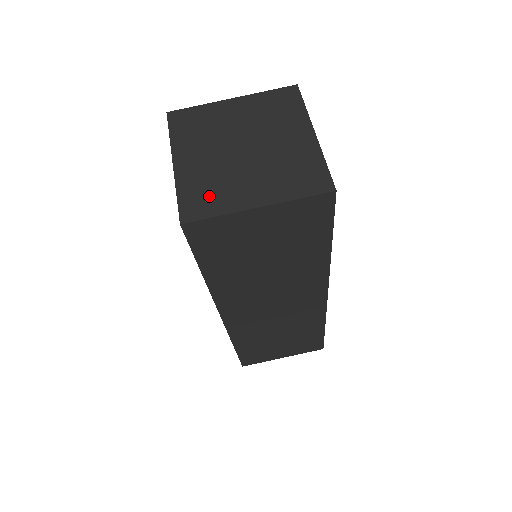
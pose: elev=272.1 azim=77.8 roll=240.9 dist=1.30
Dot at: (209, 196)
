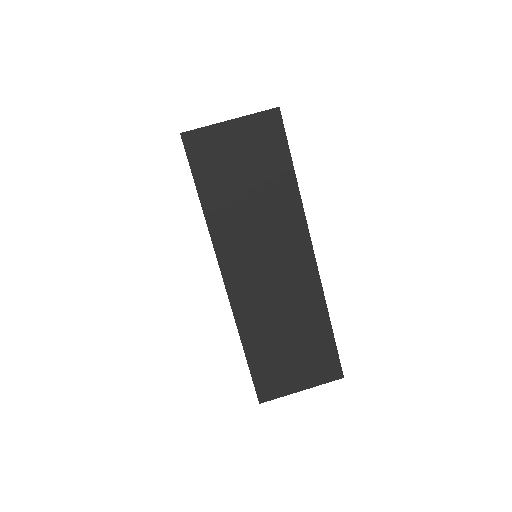
Dot at: occluded
